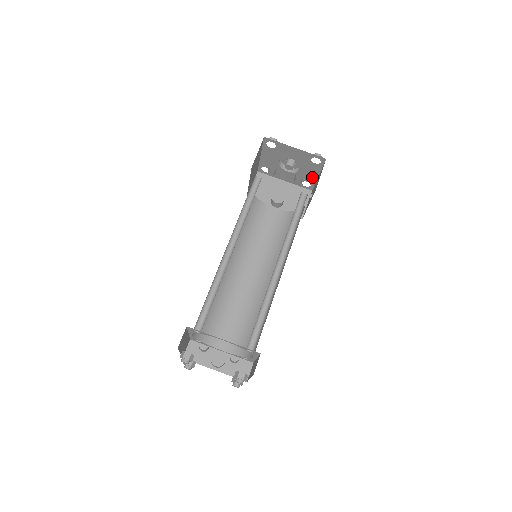
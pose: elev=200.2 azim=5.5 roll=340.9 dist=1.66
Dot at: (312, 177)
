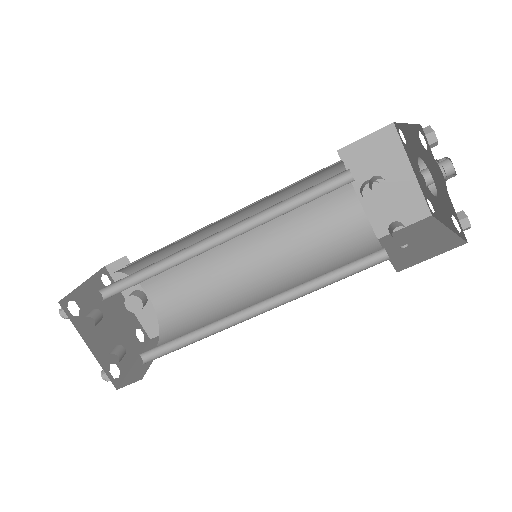
Dot at: (441, 215)
